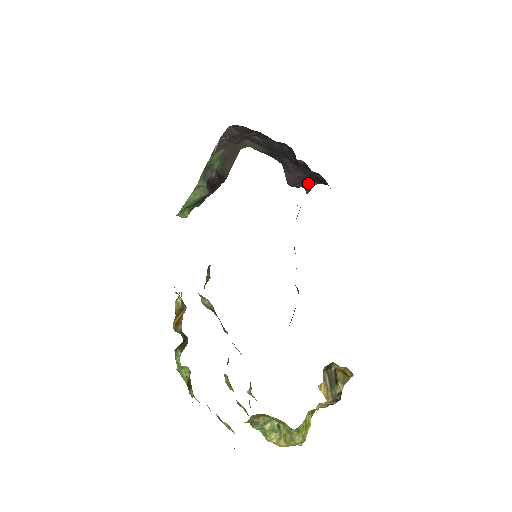
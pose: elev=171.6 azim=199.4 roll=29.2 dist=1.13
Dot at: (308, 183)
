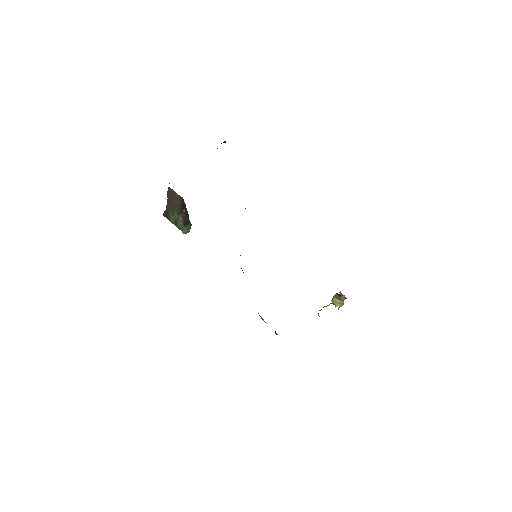
Dot at: occluded
